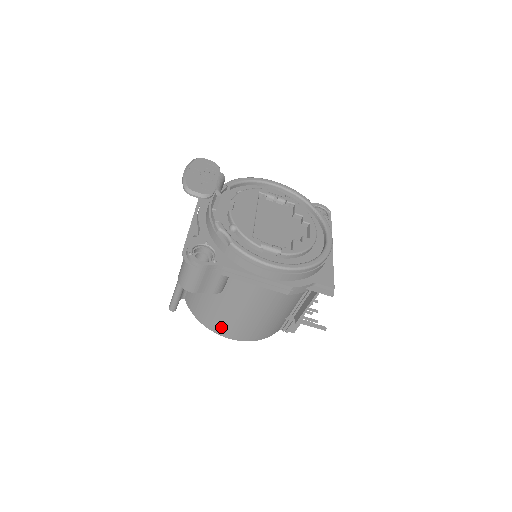
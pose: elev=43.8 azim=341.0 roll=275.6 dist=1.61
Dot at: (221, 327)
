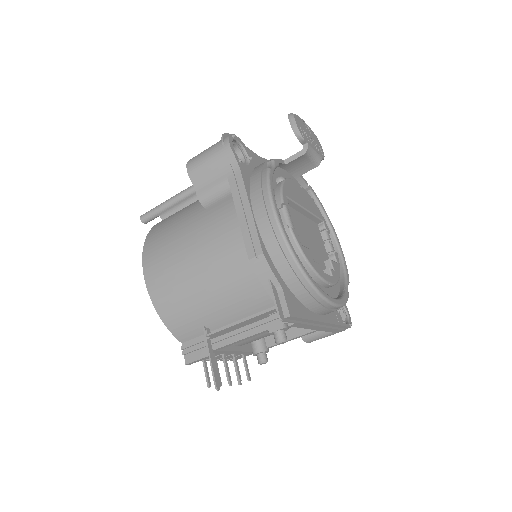
Dot at: (155, 251)
